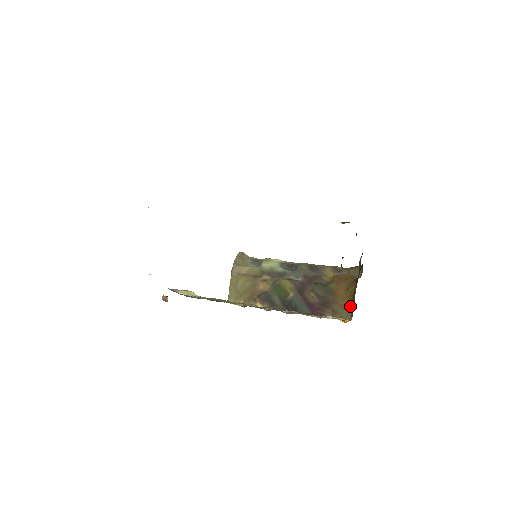
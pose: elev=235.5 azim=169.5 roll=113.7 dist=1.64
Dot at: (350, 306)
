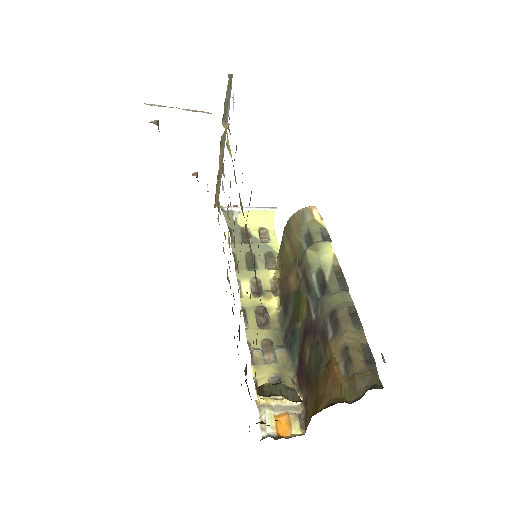
Dot at: (309, 421)
